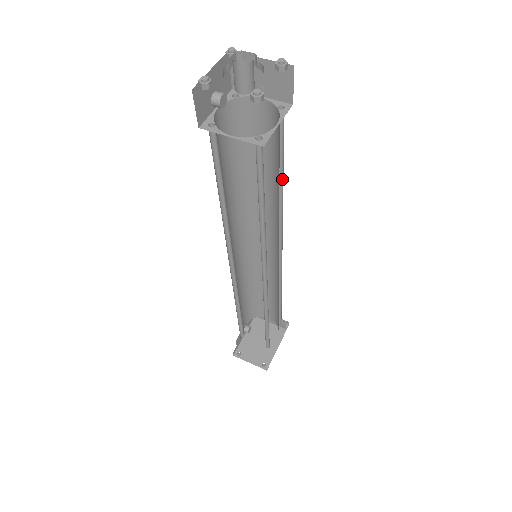
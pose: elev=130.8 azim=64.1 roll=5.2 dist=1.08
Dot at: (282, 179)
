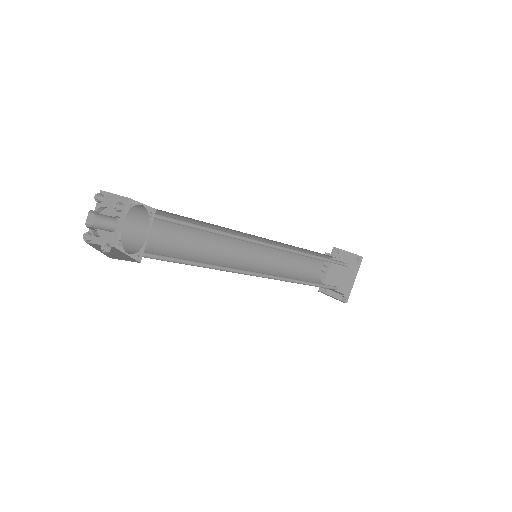
Dot at: (212, 228)
